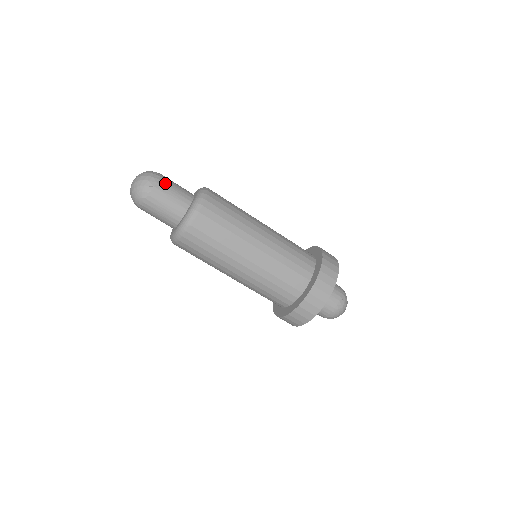
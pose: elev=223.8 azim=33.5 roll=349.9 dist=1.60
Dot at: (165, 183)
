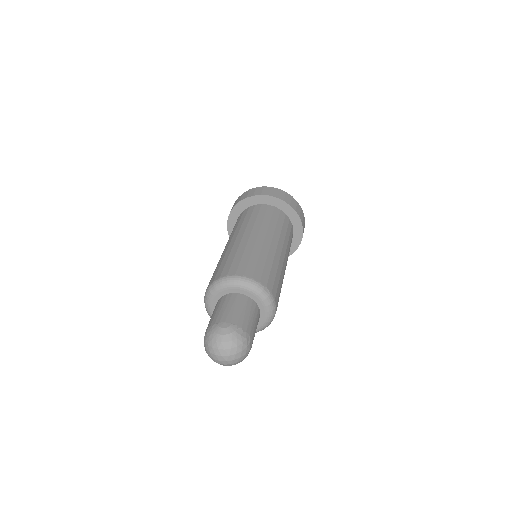
Dot at: occluded
